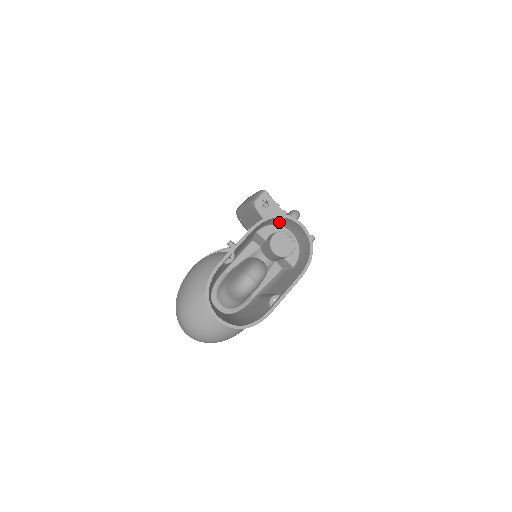
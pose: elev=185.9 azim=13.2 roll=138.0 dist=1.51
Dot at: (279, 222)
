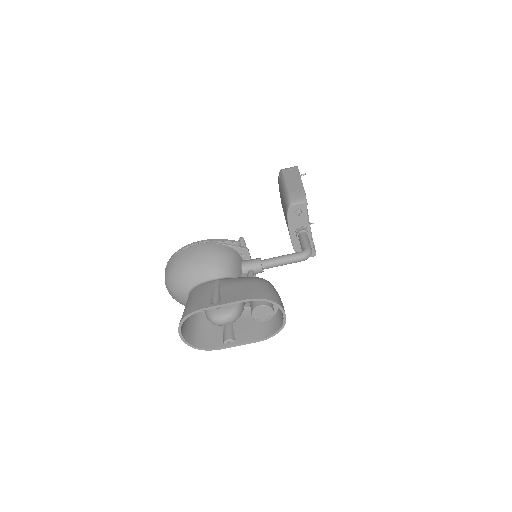
Dot at: occluded
